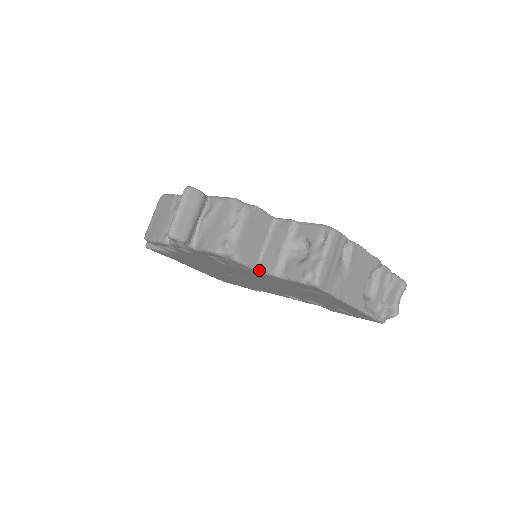
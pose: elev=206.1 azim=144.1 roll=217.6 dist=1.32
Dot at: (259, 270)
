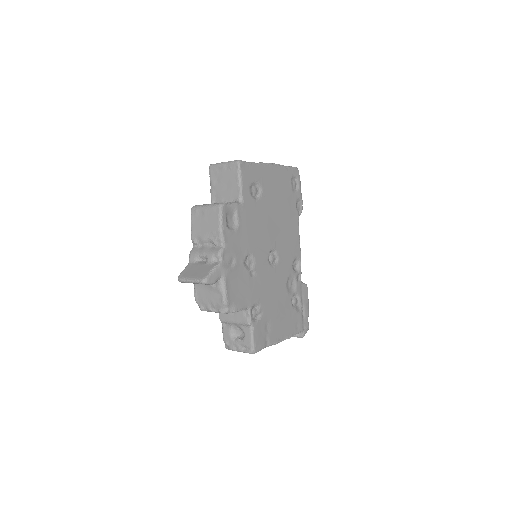
Dot at: occluded
